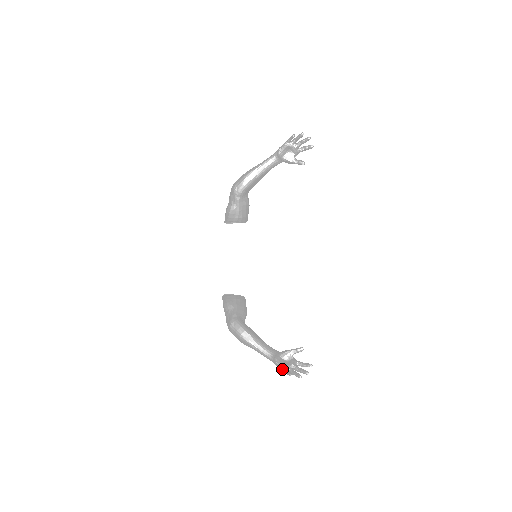
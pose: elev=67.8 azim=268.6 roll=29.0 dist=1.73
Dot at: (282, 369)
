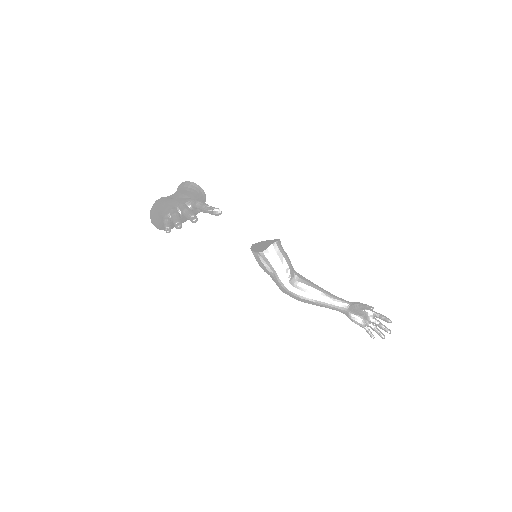
Dot at: occluded
